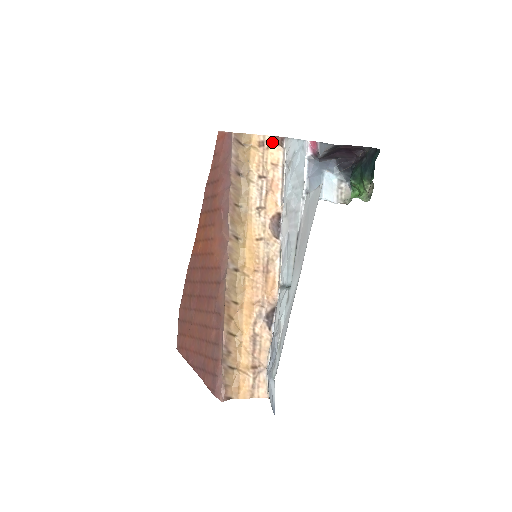
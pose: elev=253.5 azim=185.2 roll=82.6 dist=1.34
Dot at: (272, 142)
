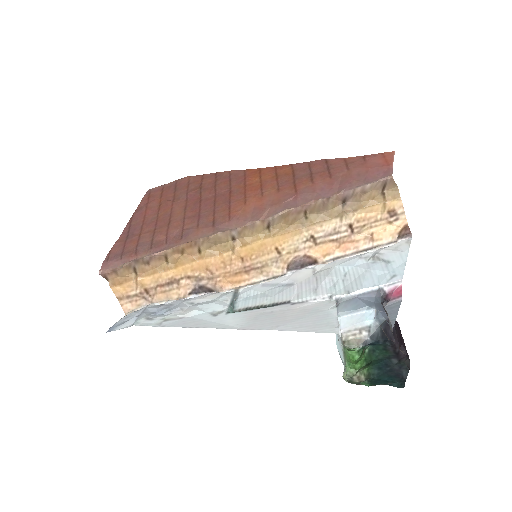
Dot at: (400, 225)
